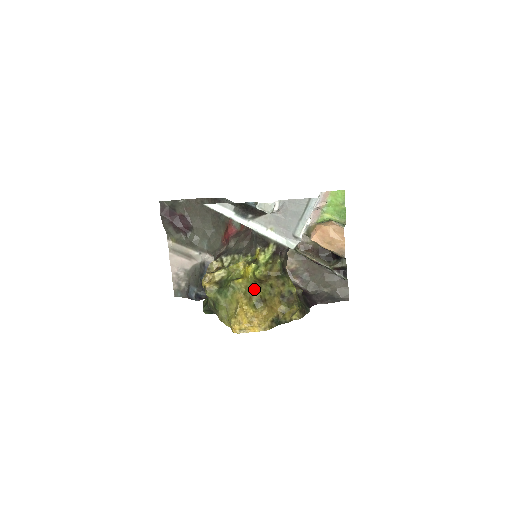
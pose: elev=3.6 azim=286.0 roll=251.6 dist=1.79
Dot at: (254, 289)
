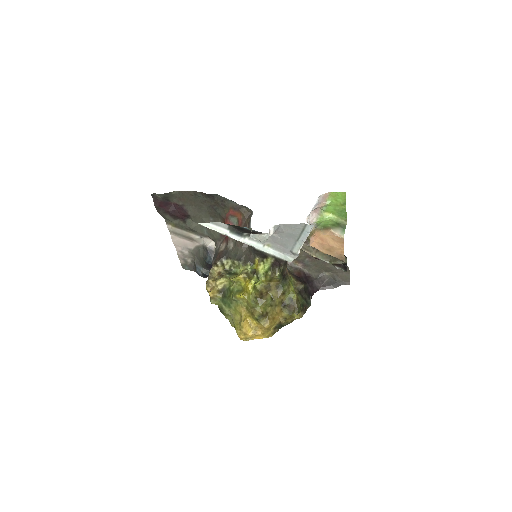
Dot at: (255, 306)
